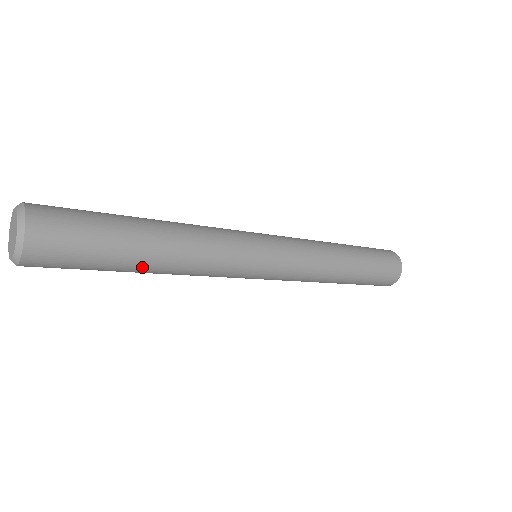
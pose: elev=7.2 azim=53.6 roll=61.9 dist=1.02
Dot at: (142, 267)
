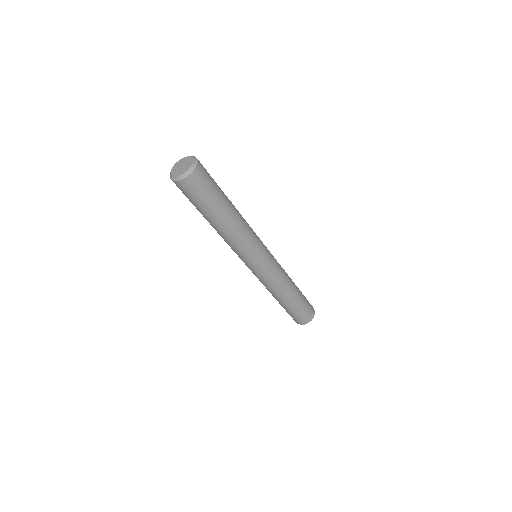
Dot at: (213, 221)
